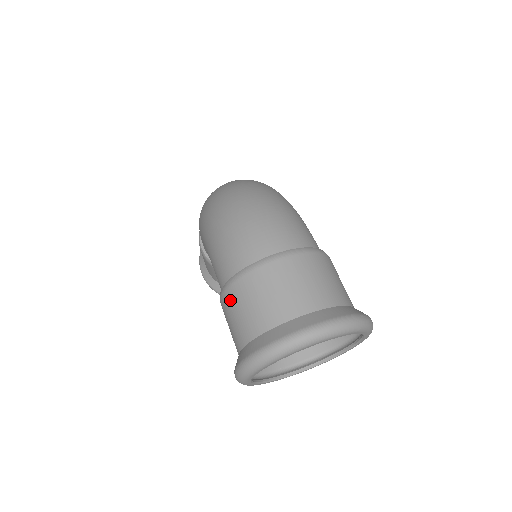
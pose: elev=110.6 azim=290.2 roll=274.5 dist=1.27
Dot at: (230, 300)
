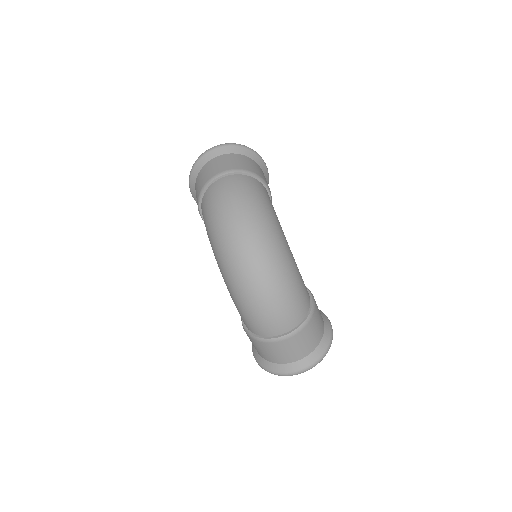
Dot at: (253, 342)
